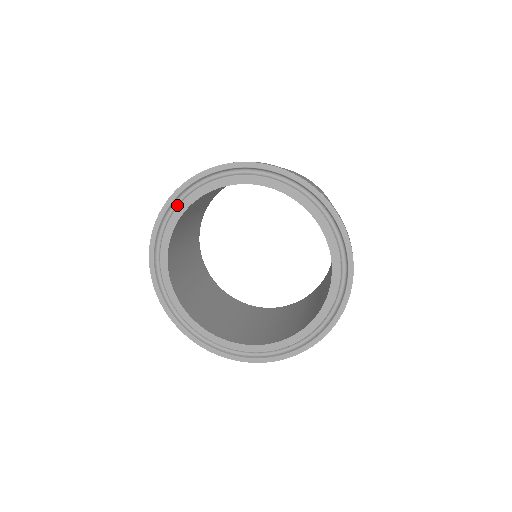
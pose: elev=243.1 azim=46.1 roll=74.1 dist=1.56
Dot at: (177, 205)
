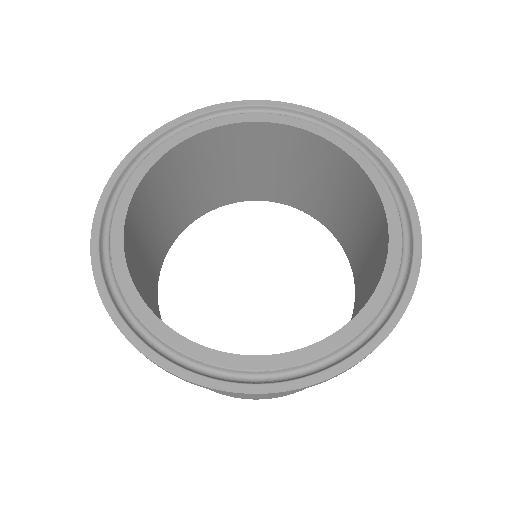
Dot at: (267, 113)
